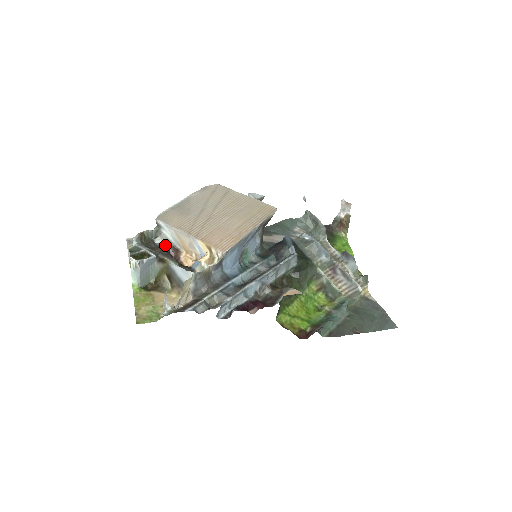
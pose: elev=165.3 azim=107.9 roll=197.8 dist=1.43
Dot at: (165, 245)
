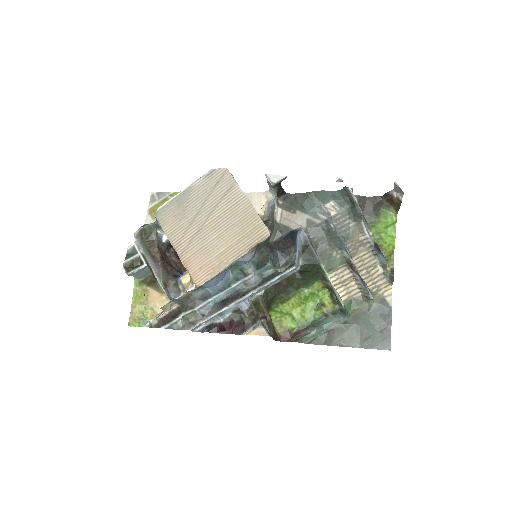
Dot at: (165, 238)
